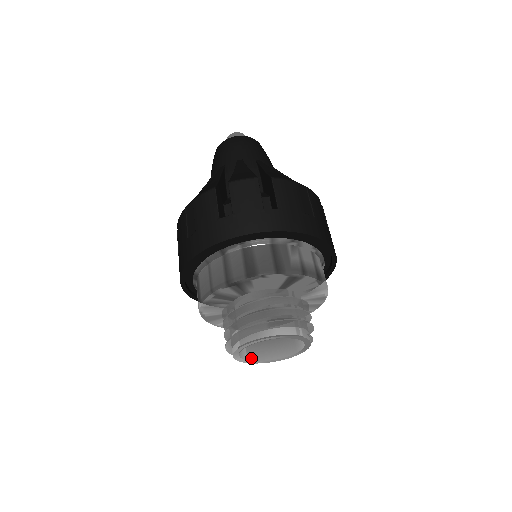
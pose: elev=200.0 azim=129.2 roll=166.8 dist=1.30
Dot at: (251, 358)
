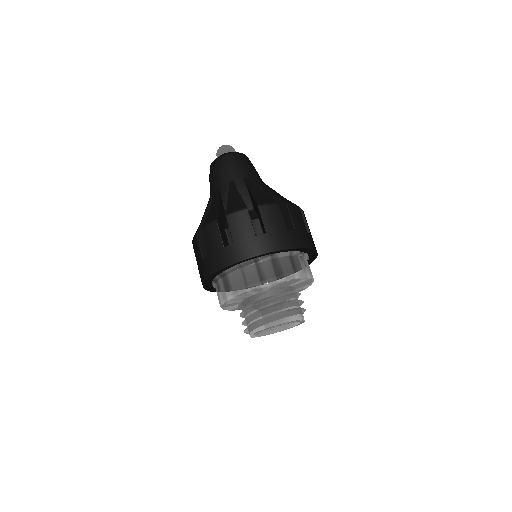
Dot at: (256, 334)
